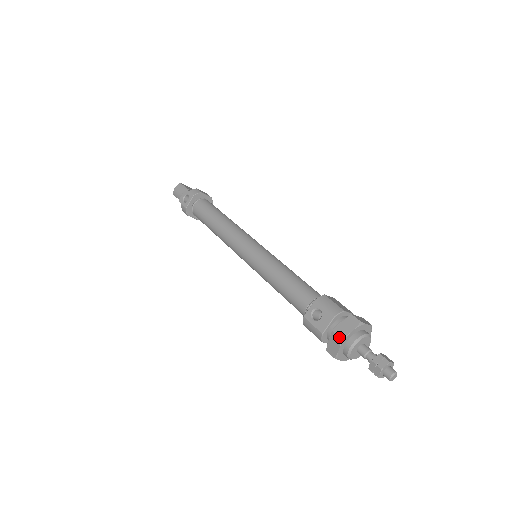
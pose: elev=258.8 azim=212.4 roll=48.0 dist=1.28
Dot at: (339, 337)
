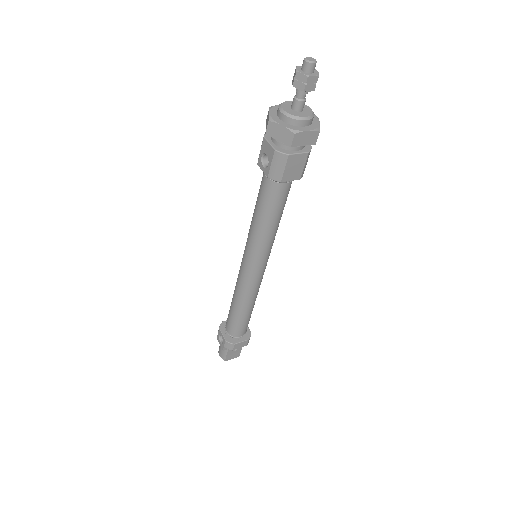
Dot at: (268, 124)
